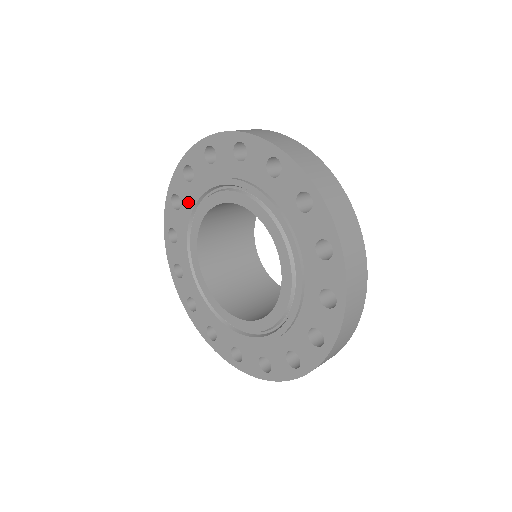
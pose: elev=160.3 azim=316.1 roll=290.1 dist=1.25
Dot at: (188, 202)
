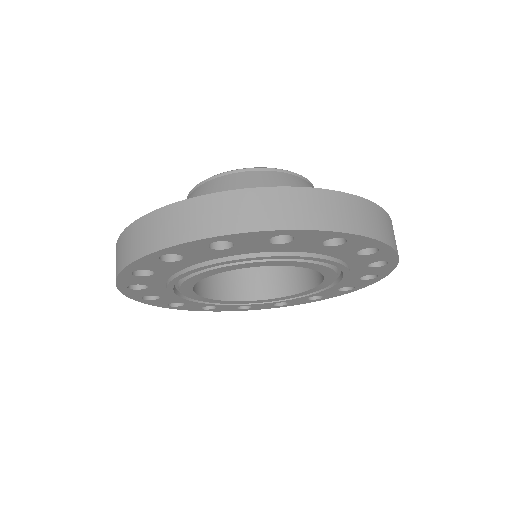
Dot at: (171, 271)
